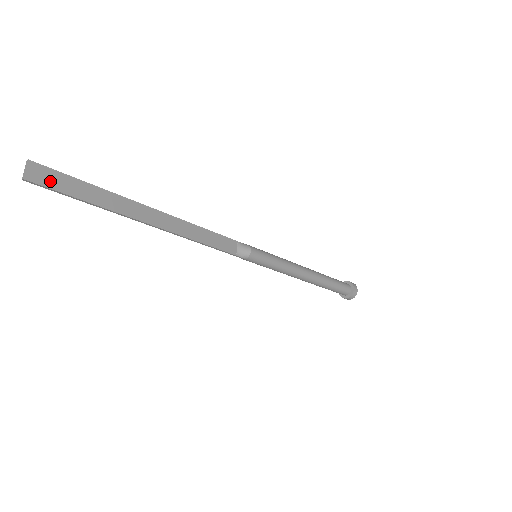
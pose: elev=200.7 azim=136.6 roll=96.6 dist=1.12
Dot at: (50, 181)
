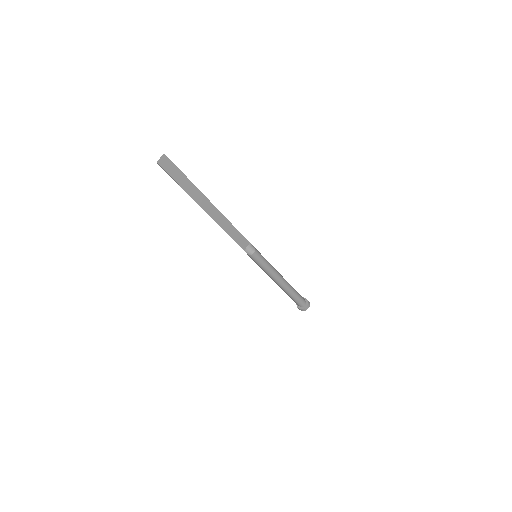
Dot at: (169, 169)
